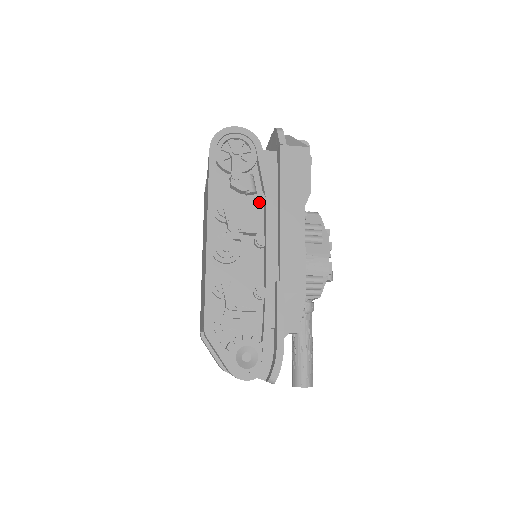
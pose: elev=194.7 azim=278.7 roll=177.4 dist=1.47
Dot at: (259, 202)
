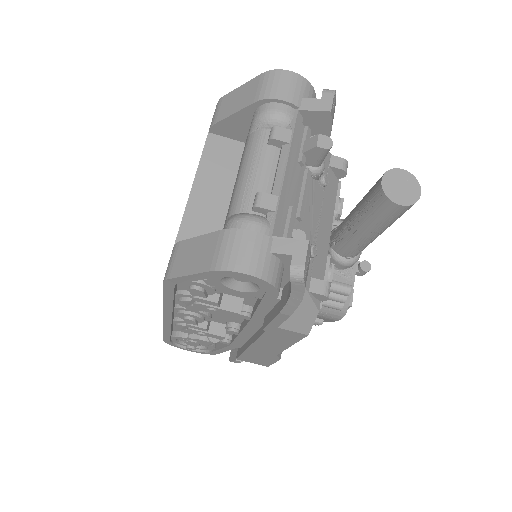
Dot at: occluded
